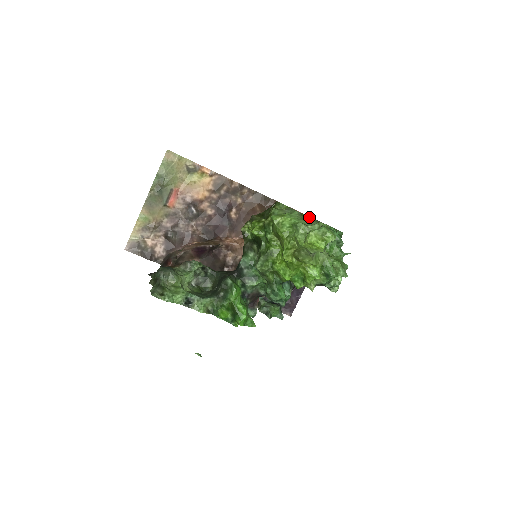
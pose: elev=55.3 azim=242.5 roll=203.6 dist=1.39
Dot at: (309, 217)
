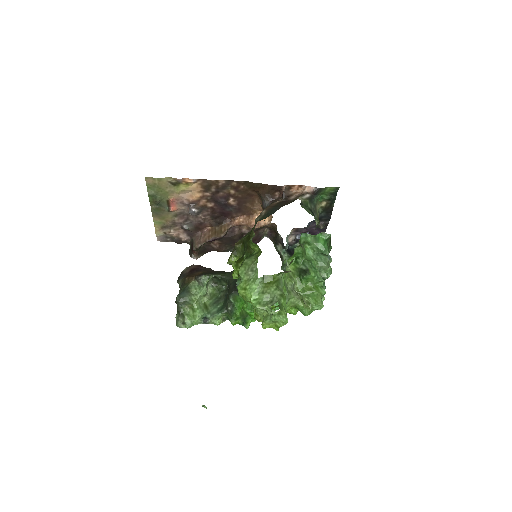
Dot at: (273, 275)
